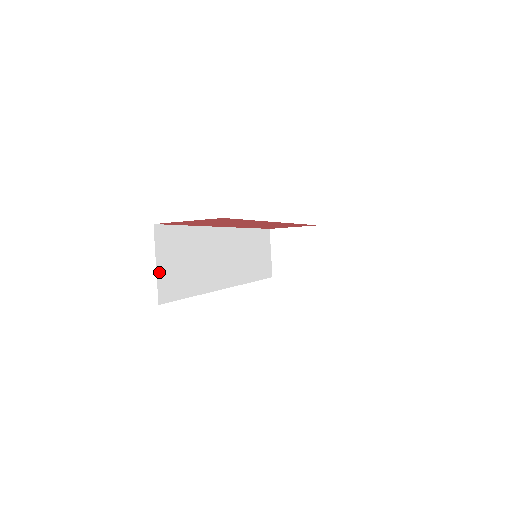
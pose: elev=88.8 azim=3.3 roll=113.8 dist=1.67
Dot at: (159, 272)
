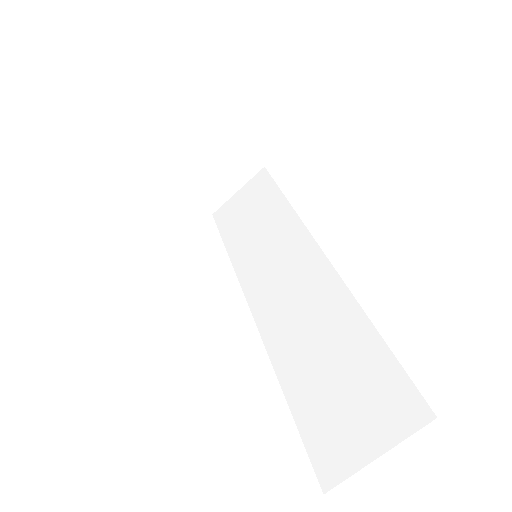
Dot at: occluded
